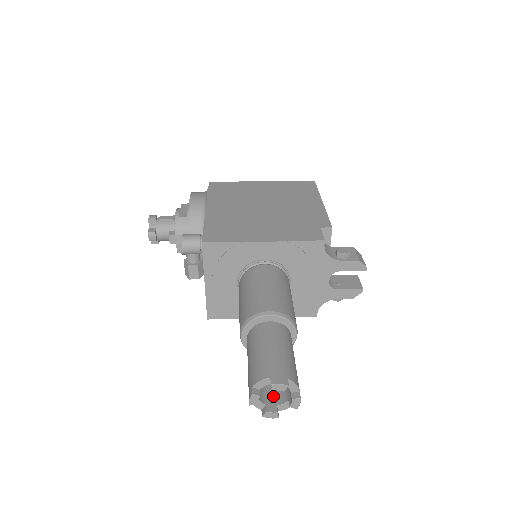
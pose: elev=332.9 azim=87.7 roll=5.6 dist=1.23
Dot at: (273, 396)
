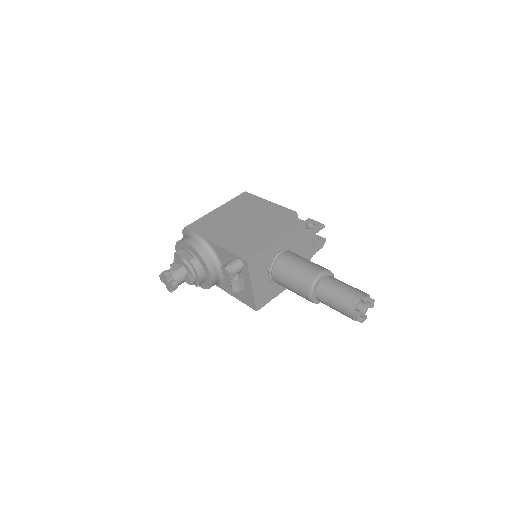
Dot at: occluded
